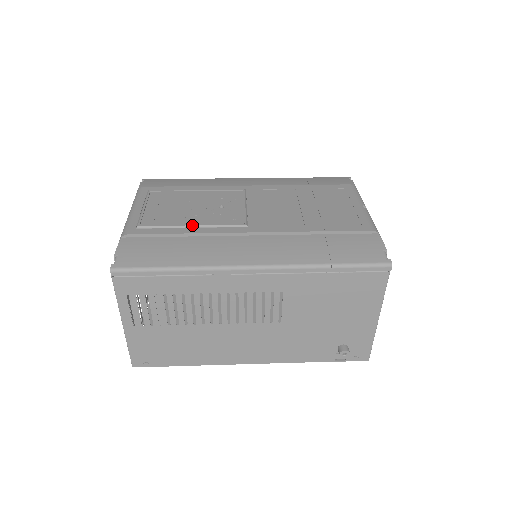
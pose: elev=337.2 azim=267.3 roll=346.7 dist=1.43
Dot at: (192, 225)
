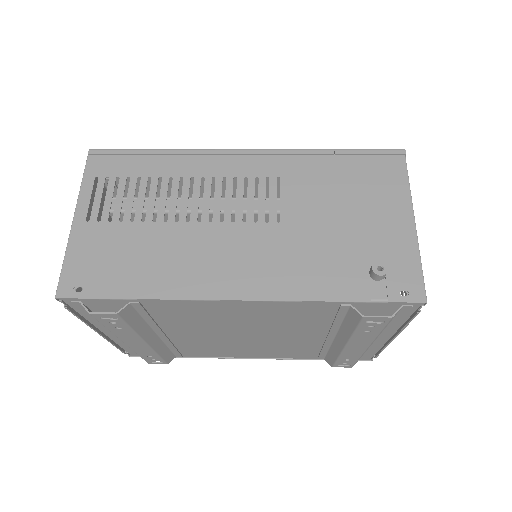
Dot at: occluded
